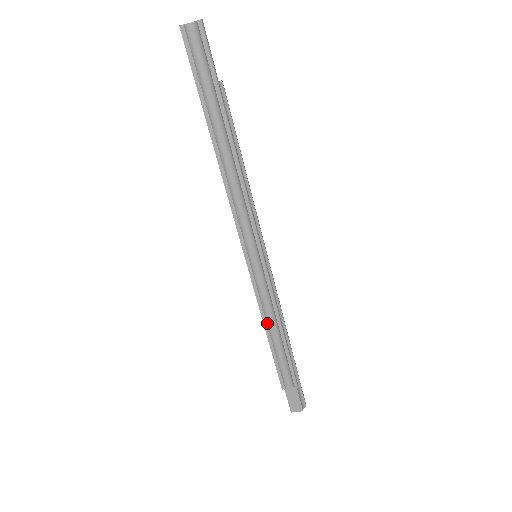
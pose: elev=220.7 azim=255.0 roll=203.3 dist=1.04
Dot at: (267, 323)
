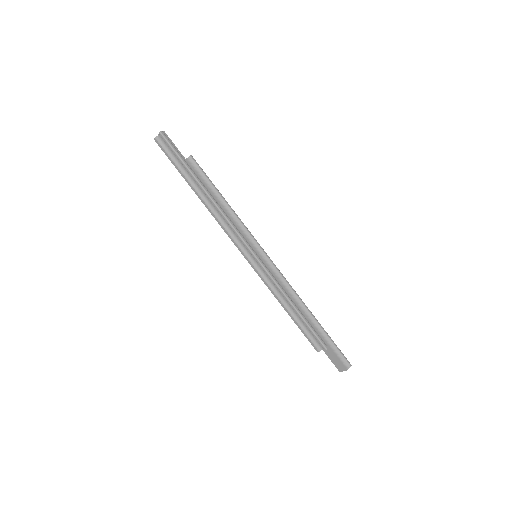
Dot at: (282, 302)
